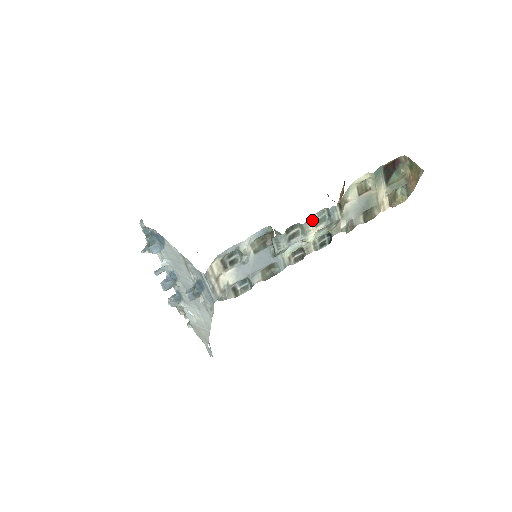
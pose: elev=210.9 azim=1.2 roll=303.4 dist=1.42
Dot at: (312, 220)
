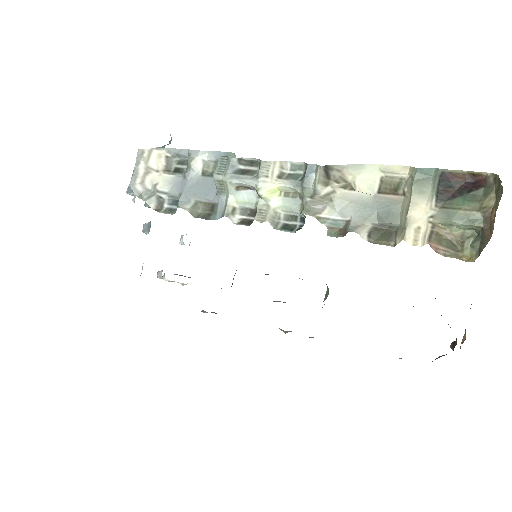
Dot at: (277, 165)
